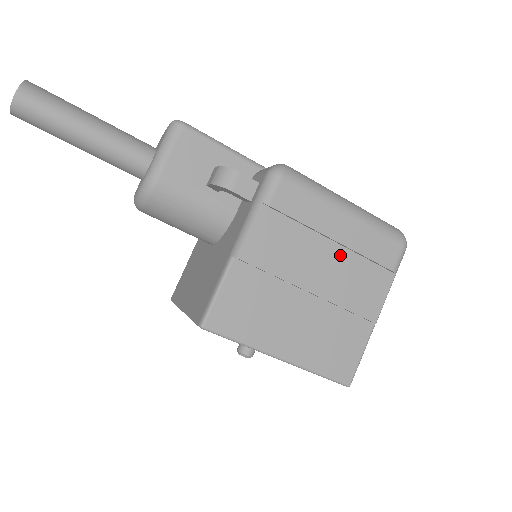
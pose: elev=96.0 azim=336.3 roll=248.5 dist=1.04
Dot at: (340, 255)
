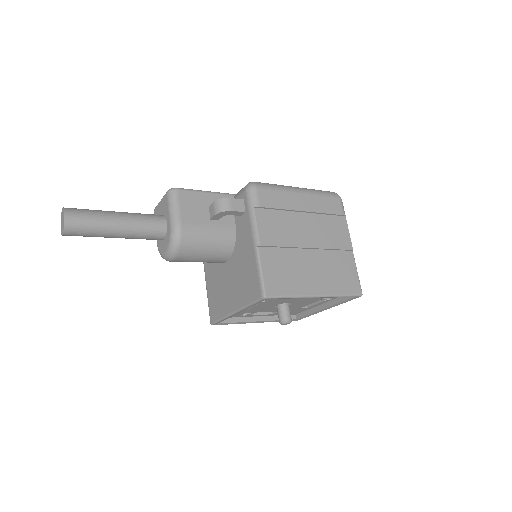
Dot at: (311, 219)
